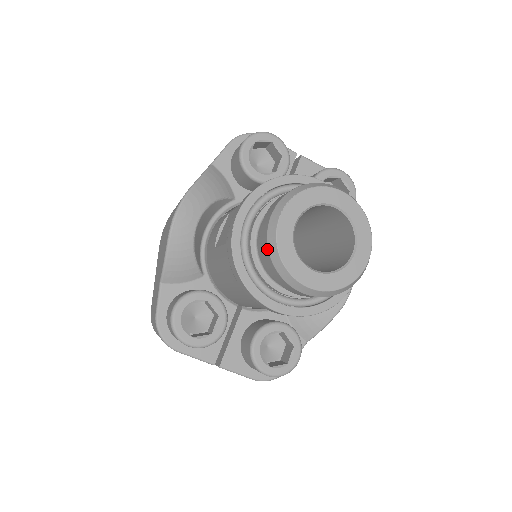
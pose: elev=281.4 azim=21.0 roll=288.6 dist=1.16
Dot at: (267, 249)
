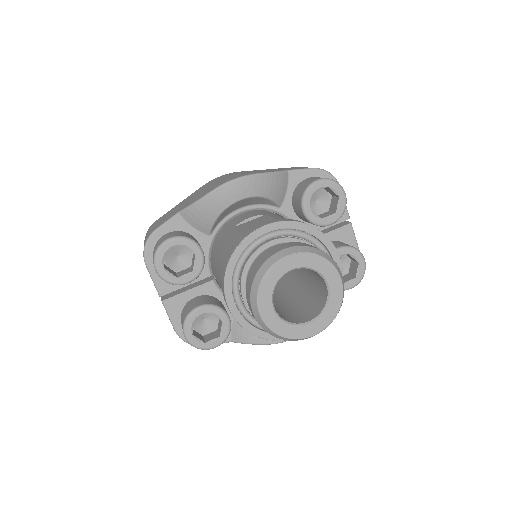
Dot at: (260, 267)
